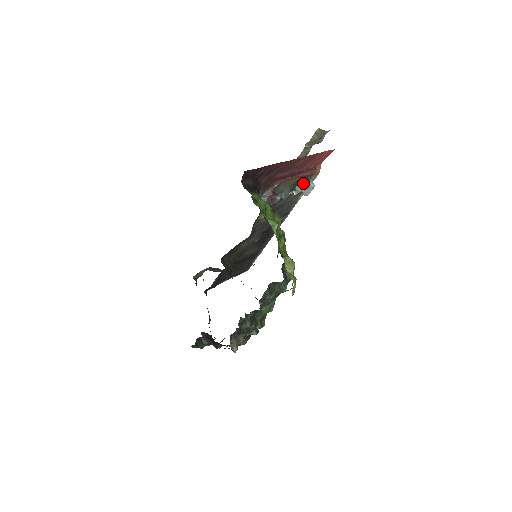
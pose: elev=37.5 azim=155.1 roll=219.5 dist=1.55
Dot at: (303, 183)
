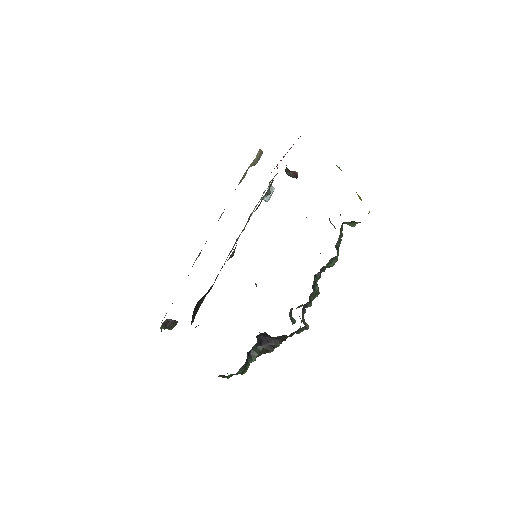
Dot at: occluded
